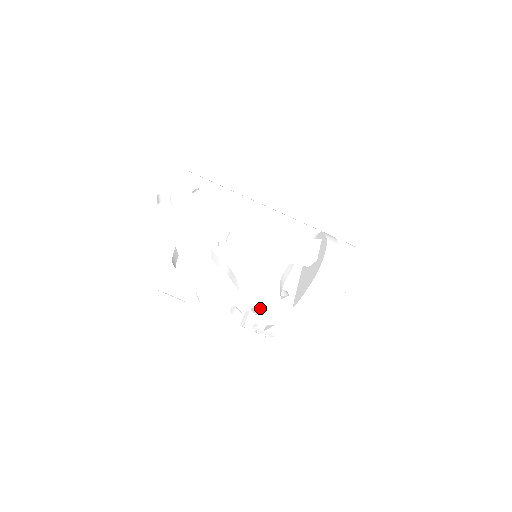
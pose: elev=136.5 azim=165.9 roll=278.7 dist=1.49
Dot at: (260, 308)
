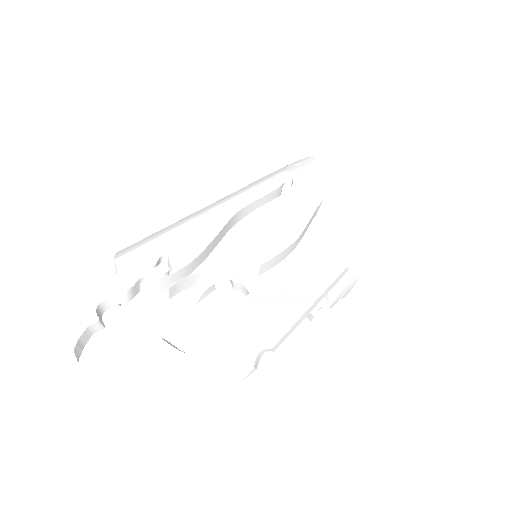
Dot at: occluded
